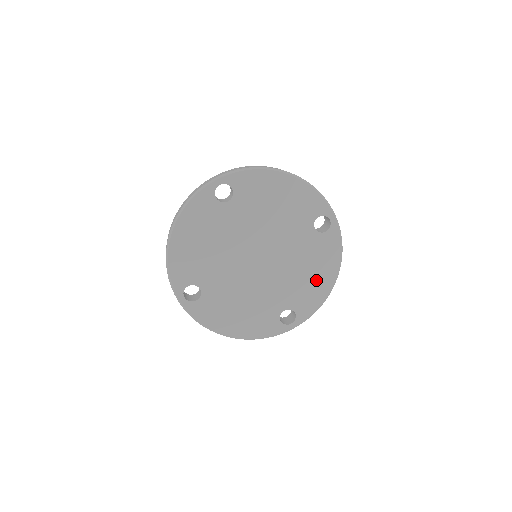
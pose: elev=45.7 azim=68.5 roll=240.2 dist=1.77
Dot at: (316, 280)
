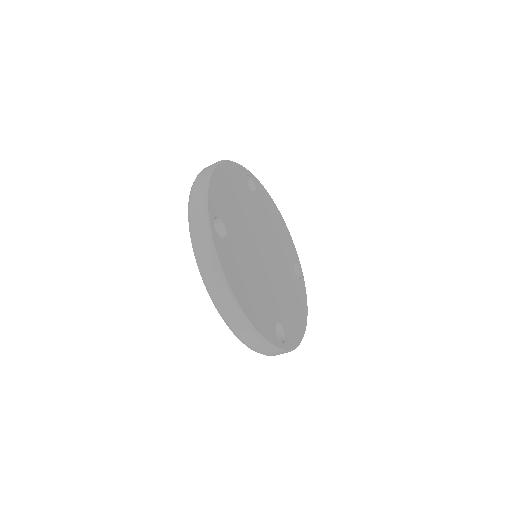
Dot at: (296, 314)
